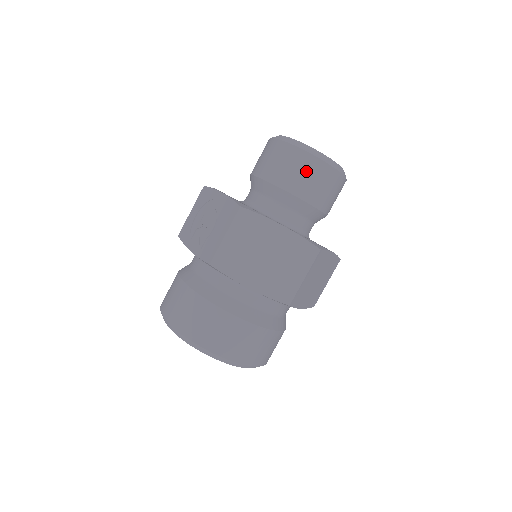
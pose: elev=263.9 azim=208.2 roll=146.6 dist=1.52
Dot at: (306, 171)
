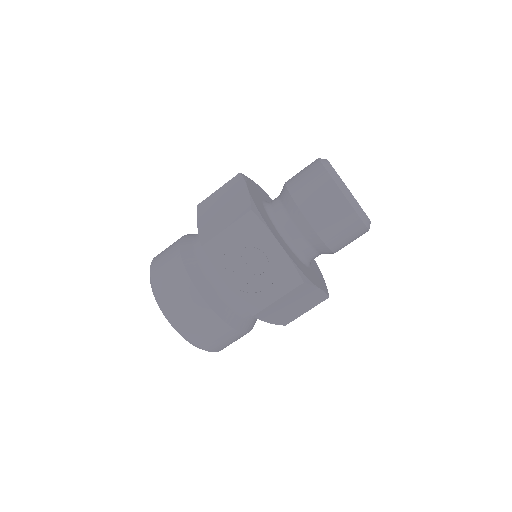
Dot at: (353, 237)
